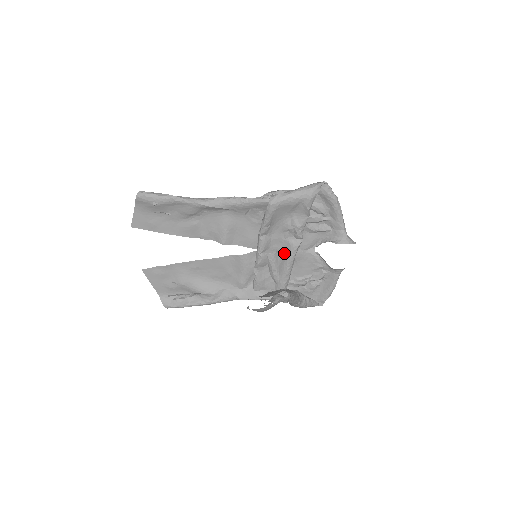
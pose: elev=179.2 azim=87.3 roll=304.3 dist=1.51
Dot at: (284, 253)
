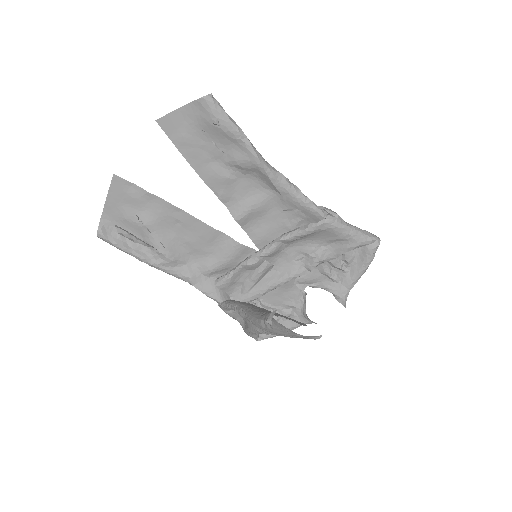
Dot at: (279, 271)
